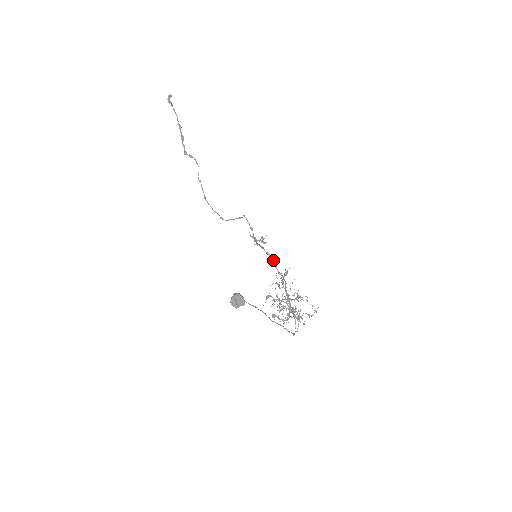
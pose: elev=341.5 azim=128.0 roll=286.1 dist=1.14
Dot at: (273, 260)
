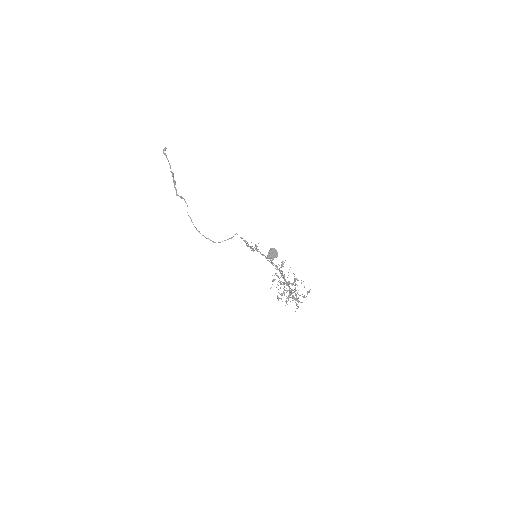
Dot at: occluded
